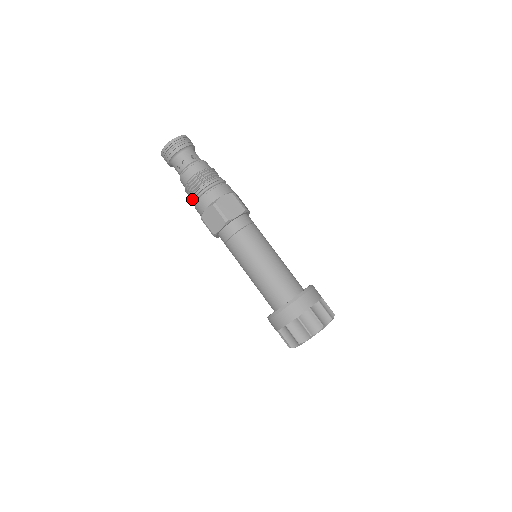
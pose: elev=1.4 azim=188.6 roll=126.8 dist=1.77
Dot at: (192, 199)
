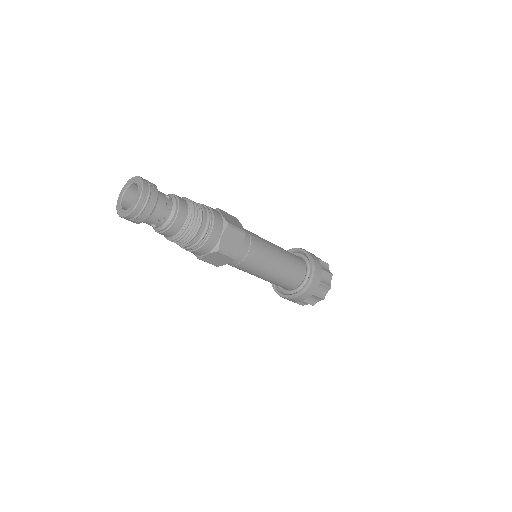
Dot at: (182, 247)
